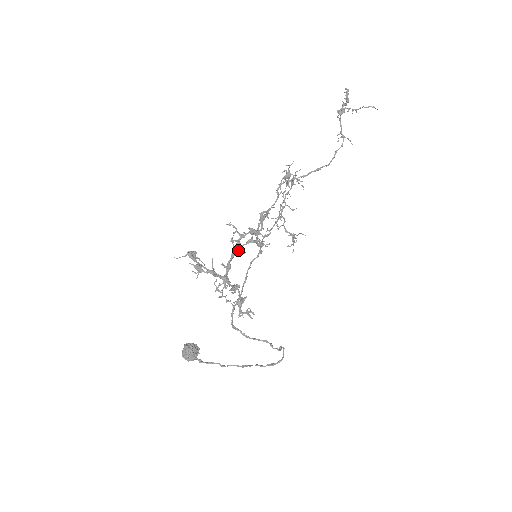
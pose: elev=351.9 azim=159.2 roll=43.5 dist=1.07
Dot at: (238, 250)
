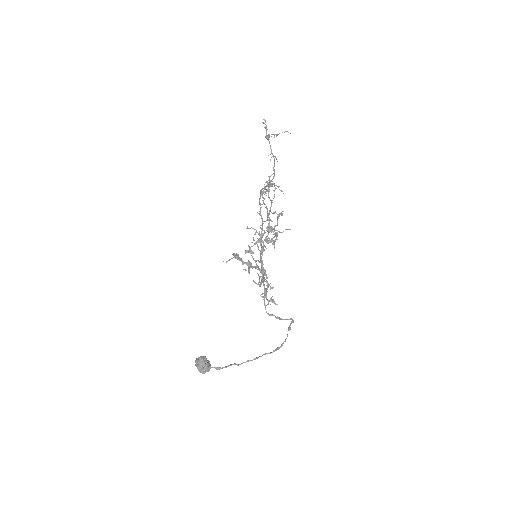
Dot at: (264, 246)
